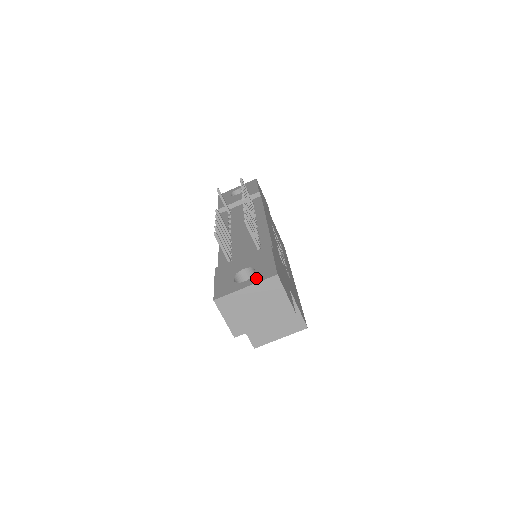
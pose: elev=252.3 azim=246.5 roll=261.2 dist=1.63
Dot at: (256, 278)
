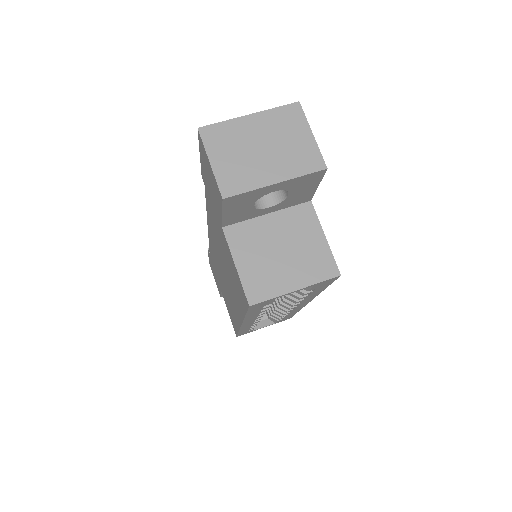
Dot at: occluded
